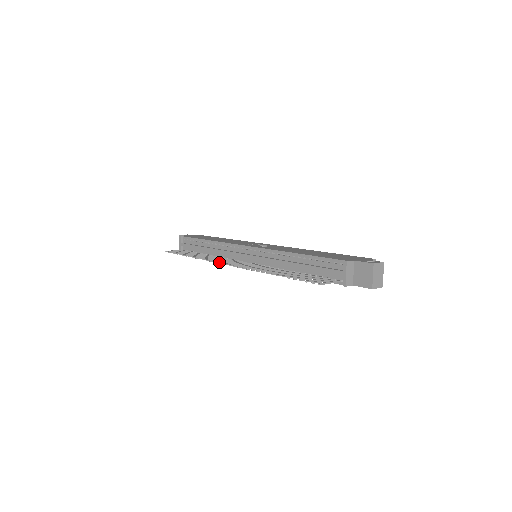
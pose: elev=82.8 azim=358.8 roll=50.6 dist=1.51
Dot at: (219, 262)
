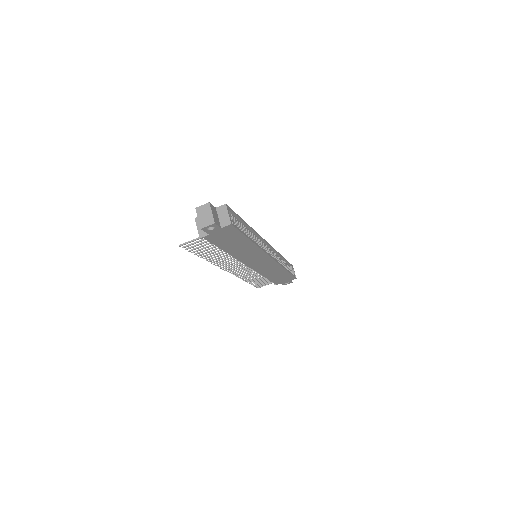
Dot at: (232, 273)
